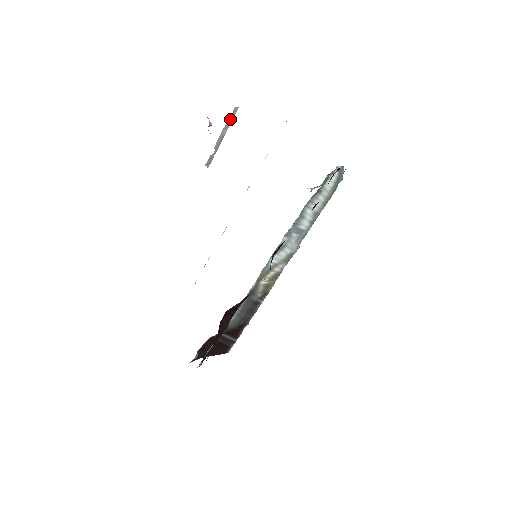
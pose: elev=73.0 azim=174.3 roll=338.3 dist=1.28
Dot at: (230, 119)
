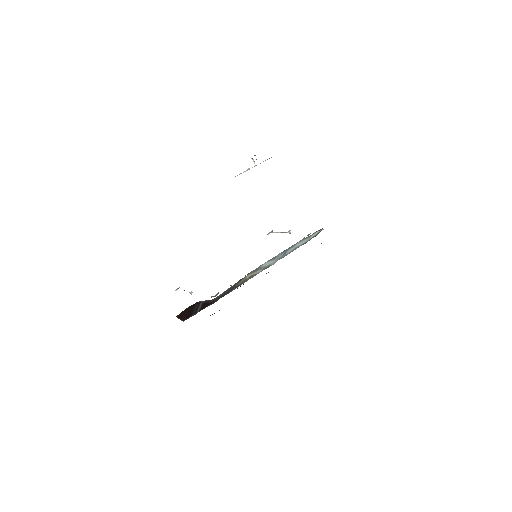
Dot at: (265, 160)
